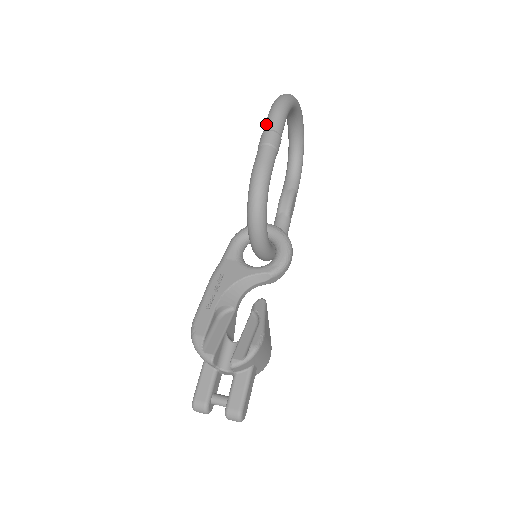
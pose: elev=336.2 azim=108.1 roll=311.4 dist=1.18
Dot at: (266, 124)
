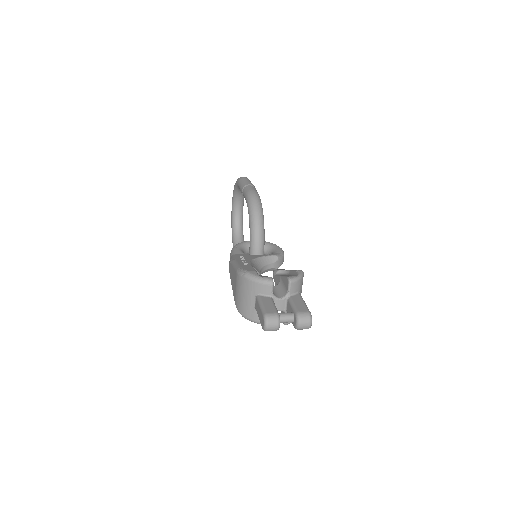
Dot at: (242, 181)
